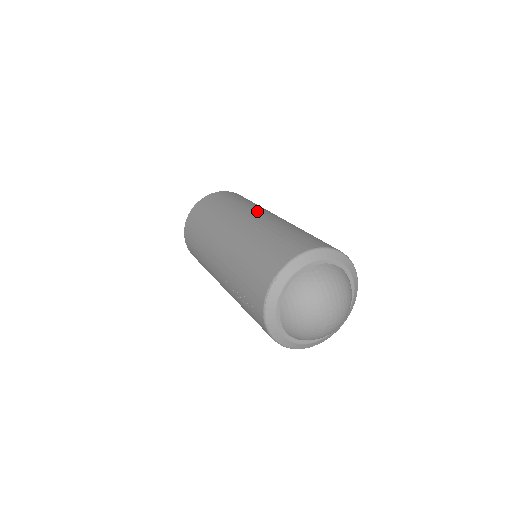
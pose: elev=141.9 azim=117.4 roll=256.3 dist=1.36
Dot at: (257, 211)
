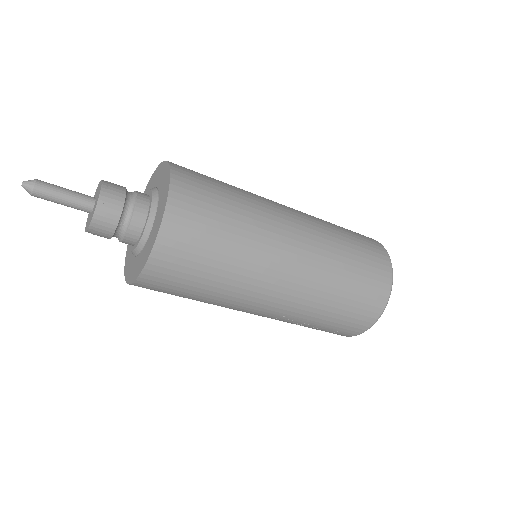
Dot at: (285, 226)
